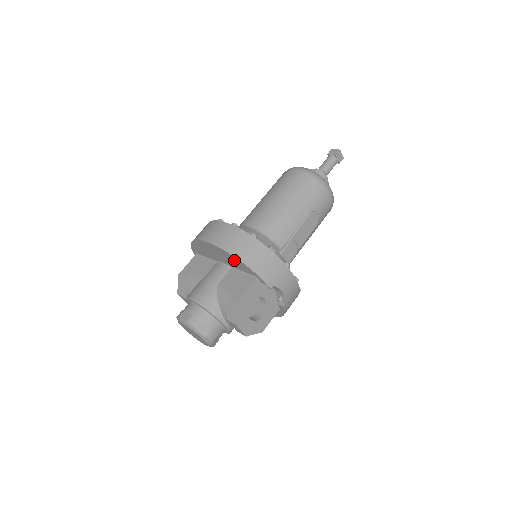
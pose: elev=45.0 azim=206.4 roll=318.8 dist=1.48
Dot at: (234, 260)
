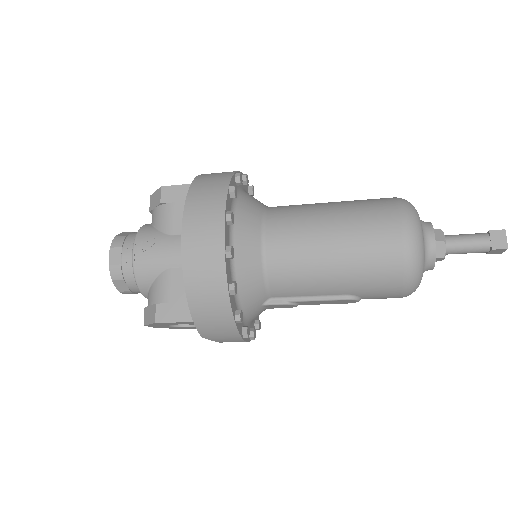
Dot at: occluded
